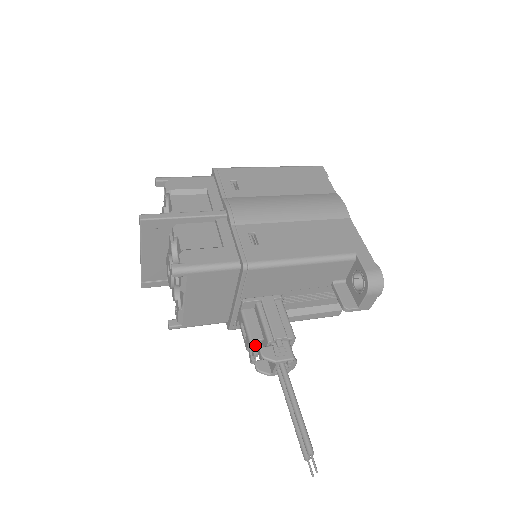
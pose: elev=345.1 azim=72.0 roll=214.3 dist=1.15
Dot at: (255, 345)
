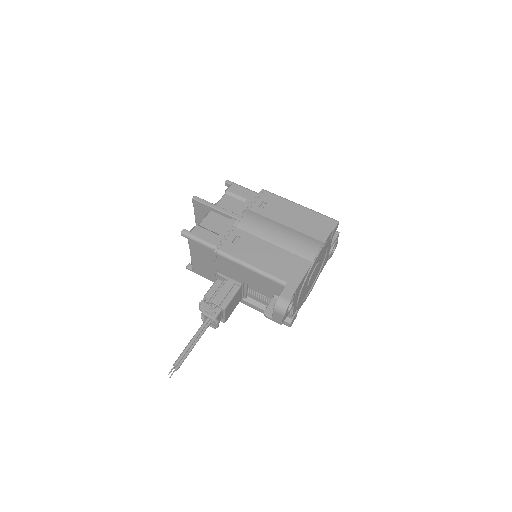
Dot at: (204, 300)
